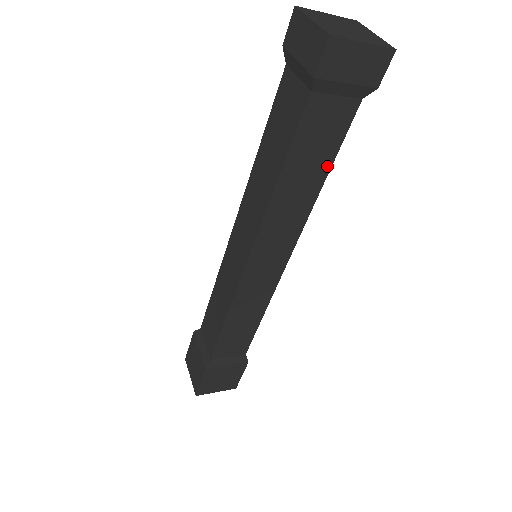
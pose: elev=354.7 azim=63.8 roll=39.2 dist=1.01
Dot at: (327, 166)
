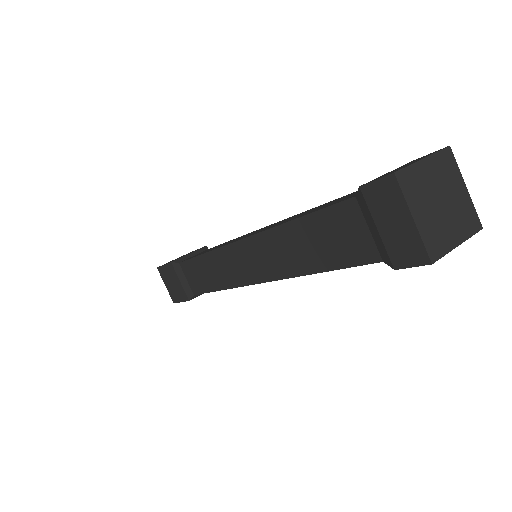
Dot at: occluded
